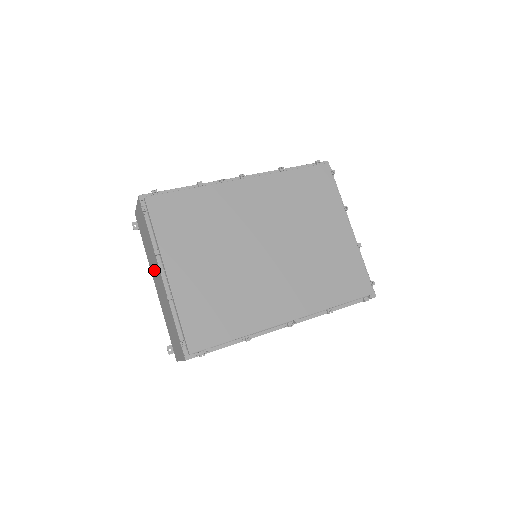
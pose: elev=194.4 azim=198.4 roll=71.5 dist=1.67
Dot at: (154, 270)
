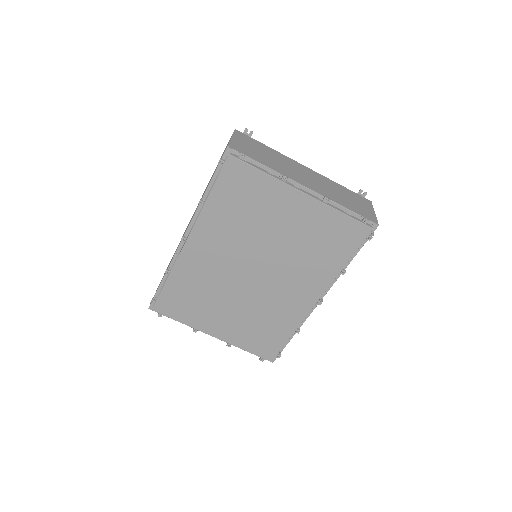
Dot at: occluded
